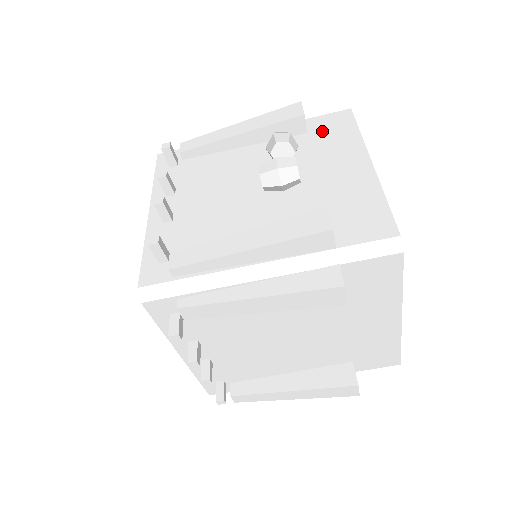
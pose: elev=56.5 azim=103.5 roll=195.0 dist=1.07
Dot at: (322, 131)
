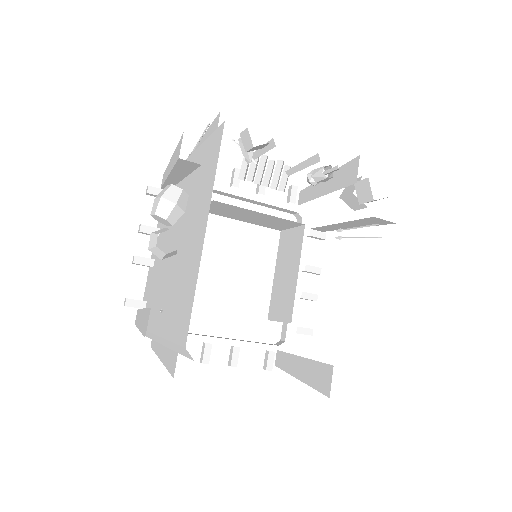
Dot at: (206, 164)
